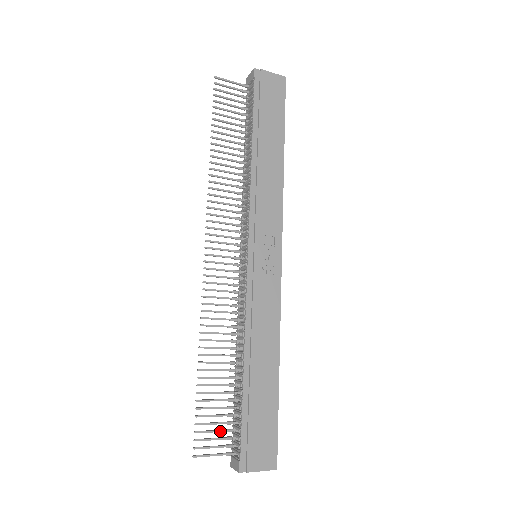
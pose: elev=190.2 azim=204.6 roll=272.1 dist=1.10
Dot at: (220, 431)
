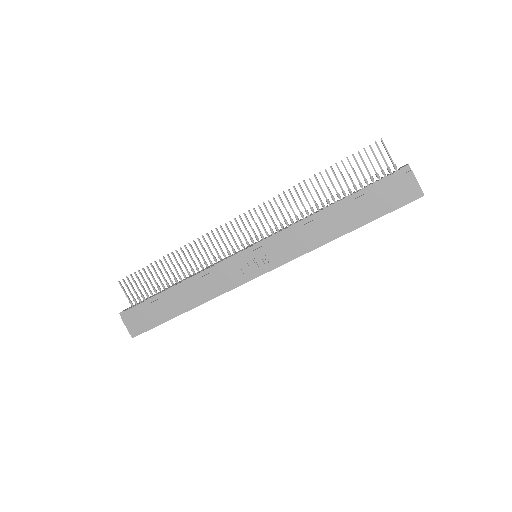
Dot at: (139, 291)
